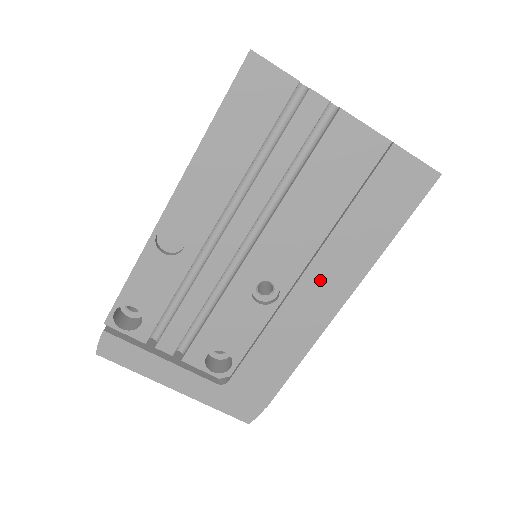
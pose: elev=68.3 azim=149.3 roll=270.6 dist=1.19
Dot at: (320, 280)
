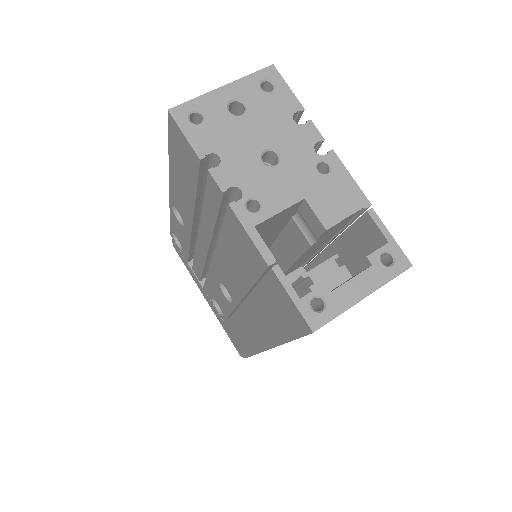
Dot at: (252, 318)
